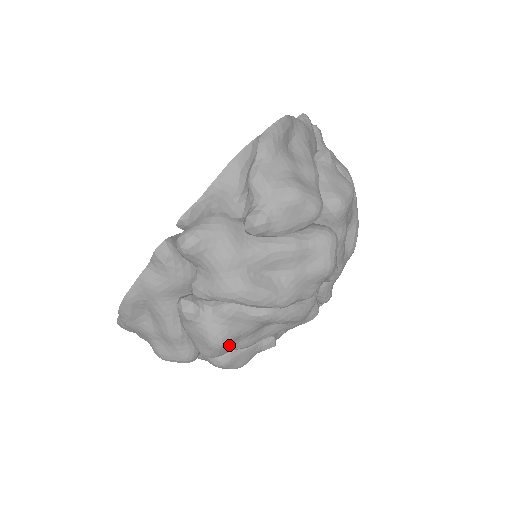
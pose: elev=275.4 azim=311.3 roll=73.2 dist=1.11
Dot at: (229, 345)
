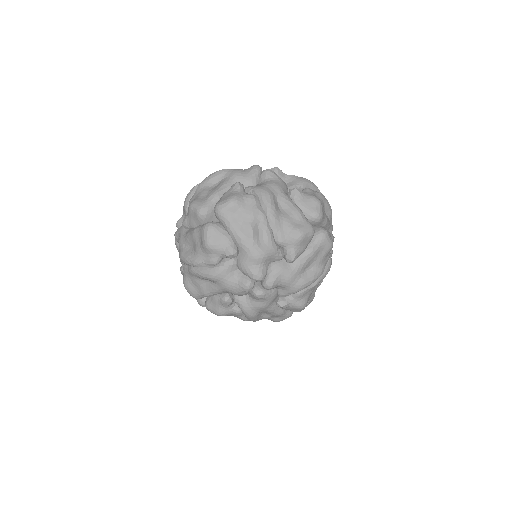
Dot at: (233, 209)
